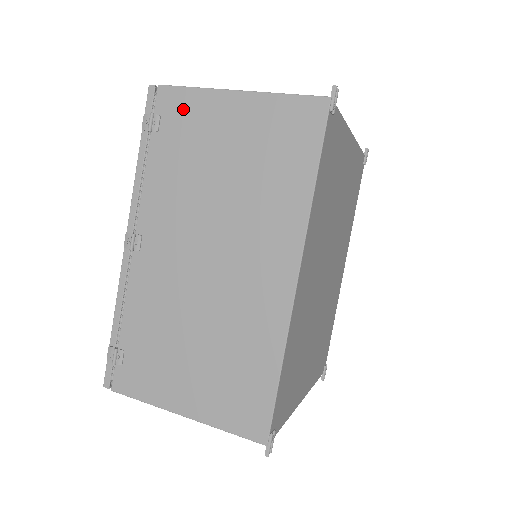
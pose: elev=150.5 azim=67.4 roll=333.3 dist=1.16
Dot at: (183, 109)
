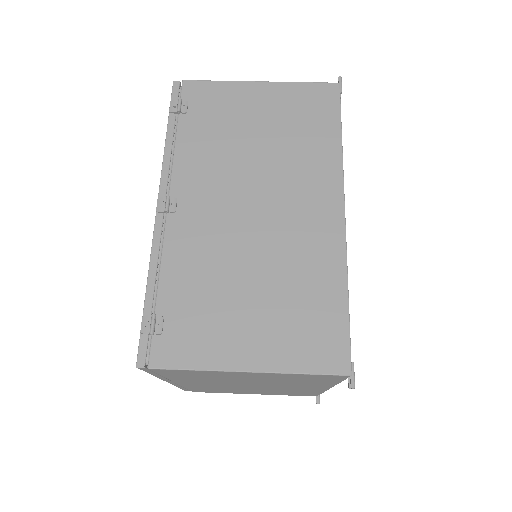
Dot at: (210, 96)
